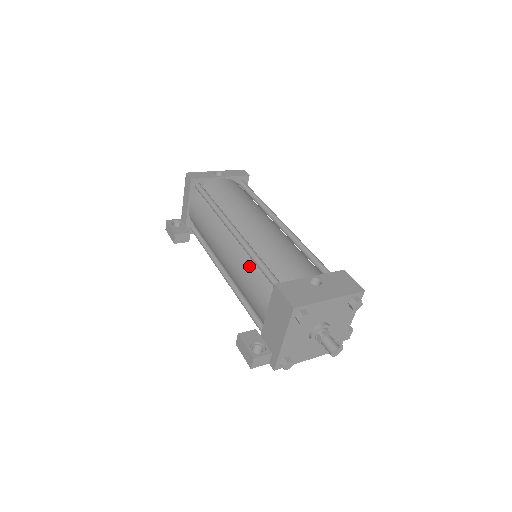
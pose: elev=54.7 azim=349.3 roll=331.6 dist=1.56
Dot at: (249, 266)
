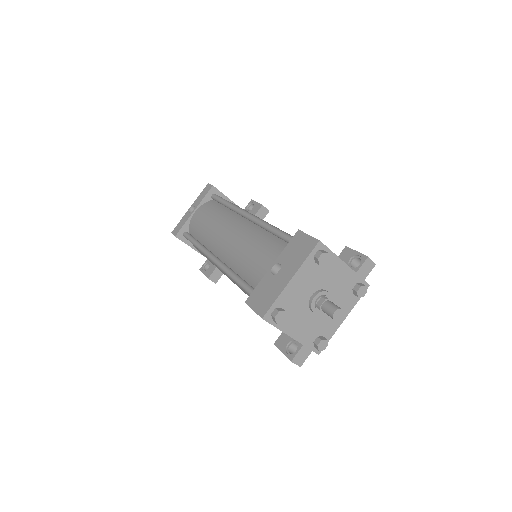
Dot at: occluded
